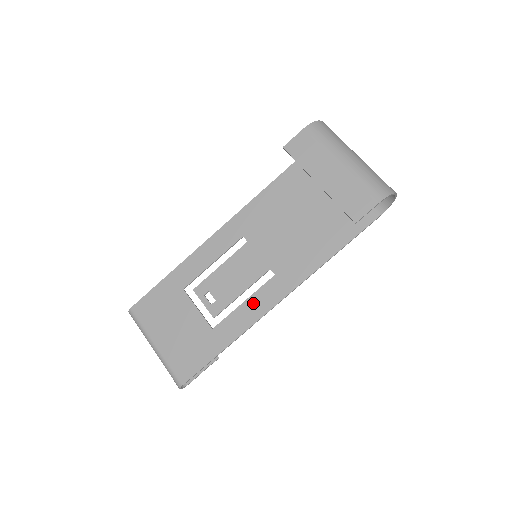
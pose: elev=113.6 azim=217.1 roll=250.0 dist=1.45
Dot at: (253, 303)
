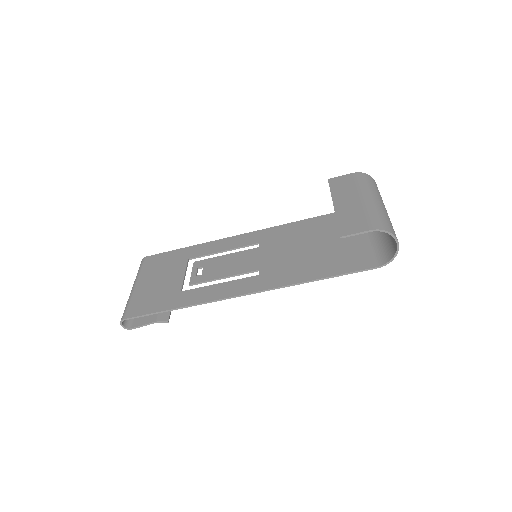
Dot at: (225, 287)
